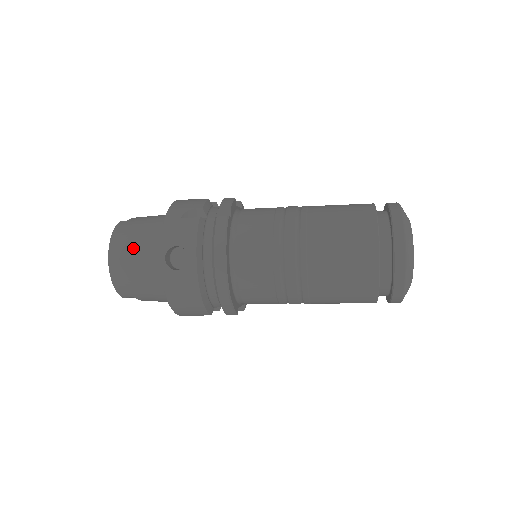
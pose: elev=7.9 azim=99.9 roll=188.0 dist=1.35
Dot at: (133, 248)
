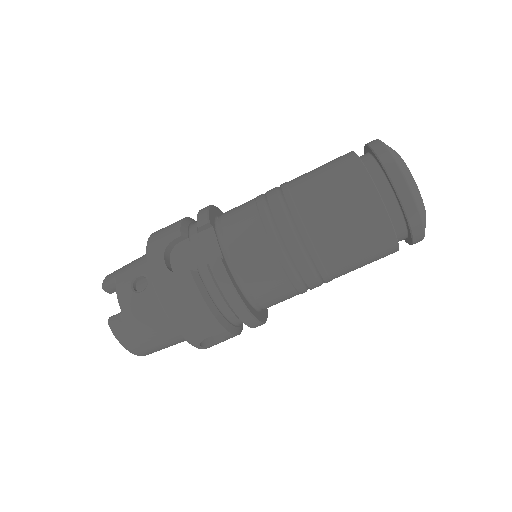
Dot at: occluded
